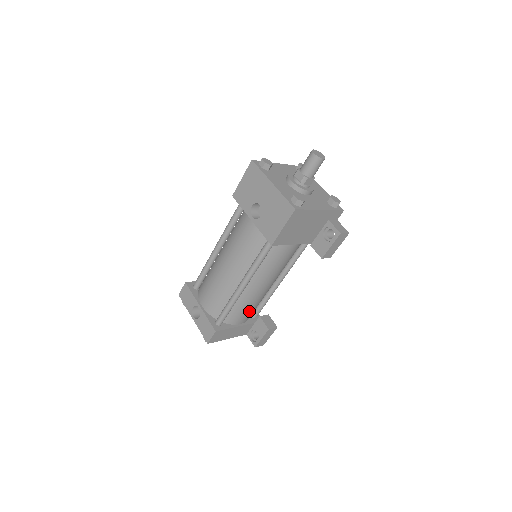
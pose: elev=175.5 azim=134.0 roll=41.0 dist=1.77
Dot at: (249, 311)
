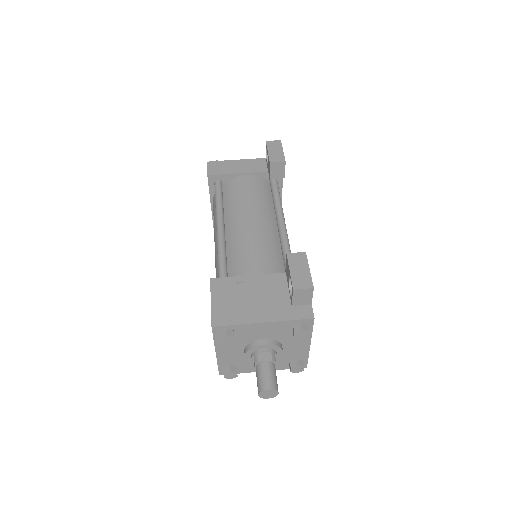
Dot at: occluded
